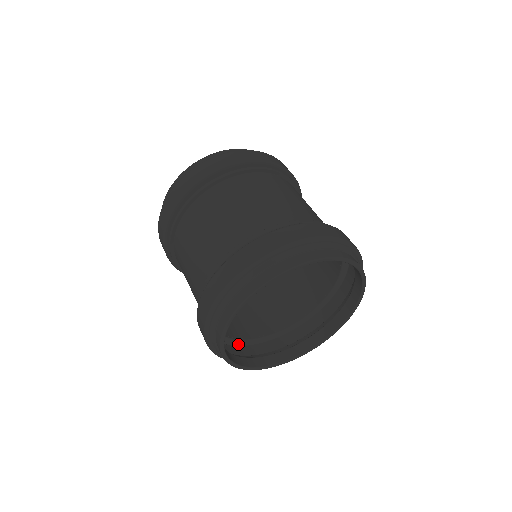
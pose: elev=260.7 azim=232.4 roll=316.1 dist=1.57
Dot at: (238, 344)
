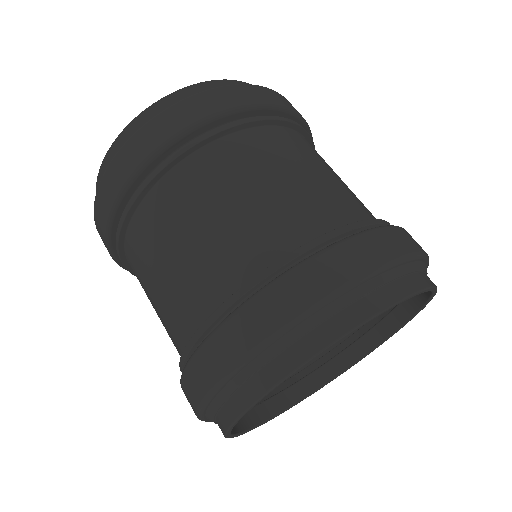
Dot at: occluded
